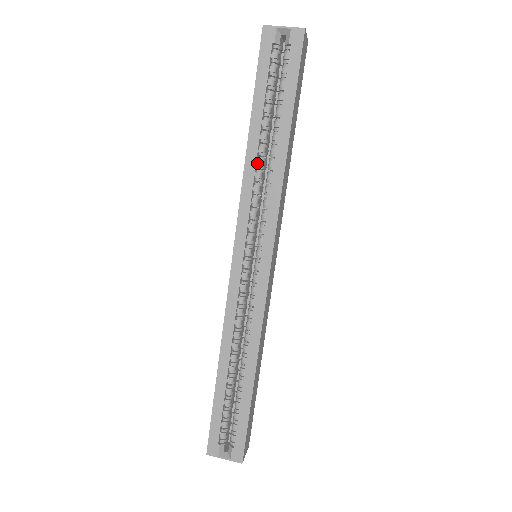
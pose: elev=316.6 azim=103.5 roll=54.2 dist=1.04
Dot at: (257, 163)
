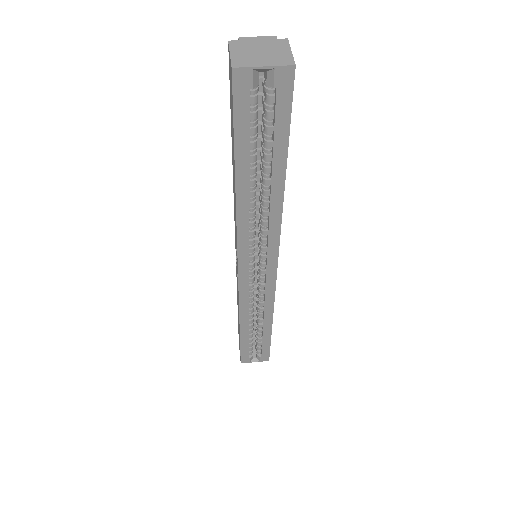
Dot at: (250, 206)
